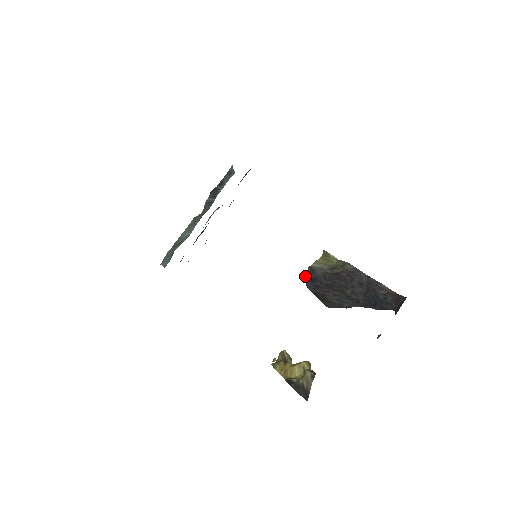
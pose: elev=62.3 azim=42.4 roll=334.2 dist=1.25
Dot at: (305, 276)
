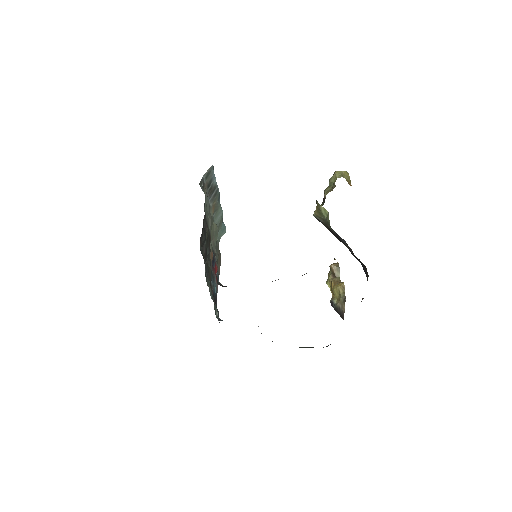
Dot at: occluded
